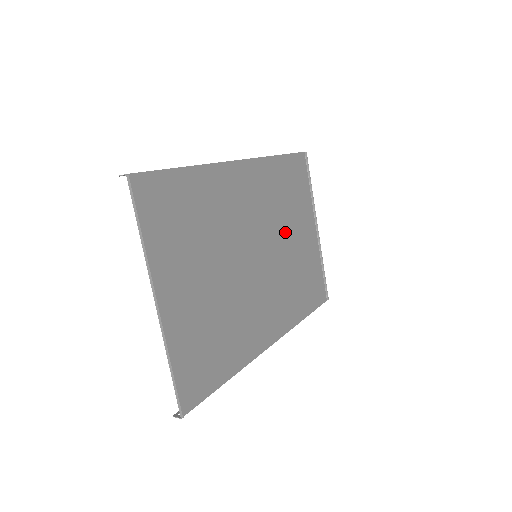
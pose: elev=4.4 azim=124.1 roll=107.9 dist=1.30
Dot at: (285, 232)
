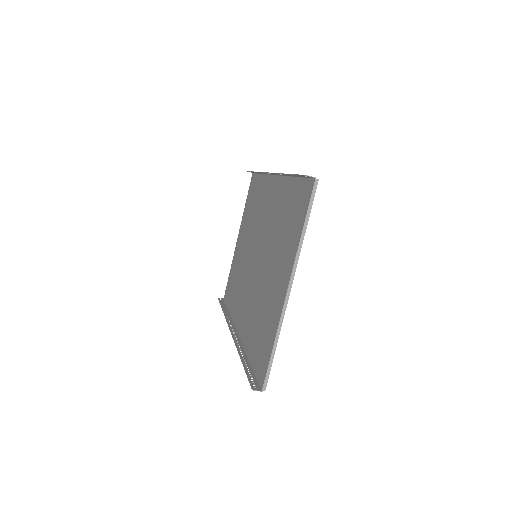
Dot at: (249, 238)
